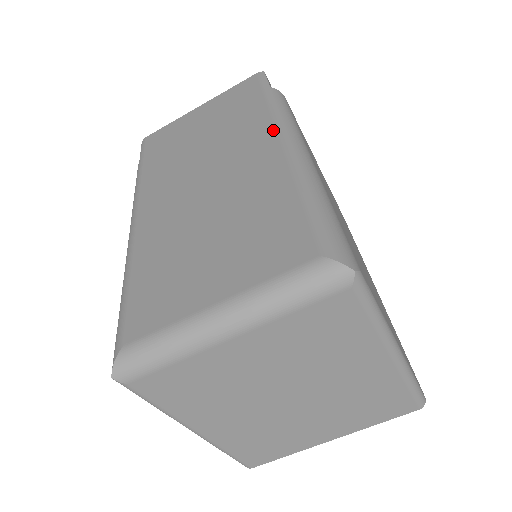
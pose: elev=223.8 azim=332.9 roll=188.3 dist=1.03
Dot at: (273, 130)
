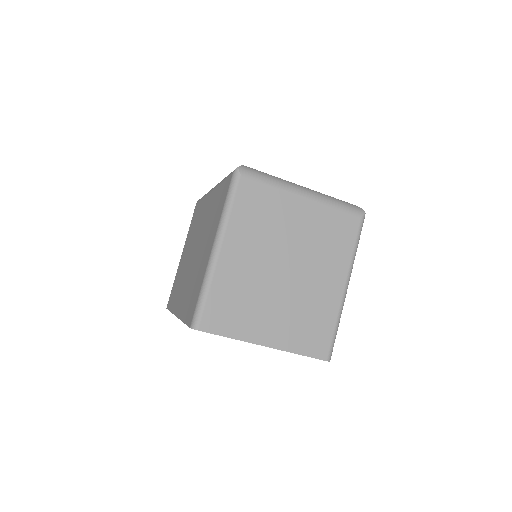
Dot at: occluded
